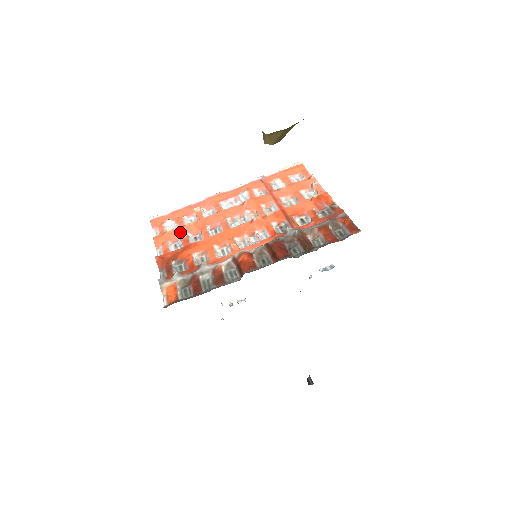
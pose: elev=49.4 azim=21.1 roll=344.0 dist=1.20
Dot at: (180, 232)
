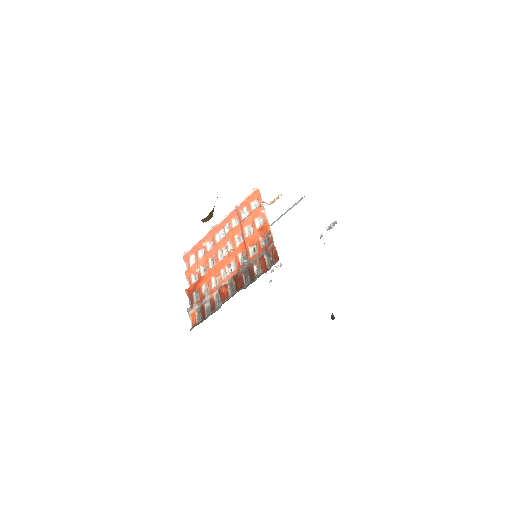
Dot at: (197, 266)
